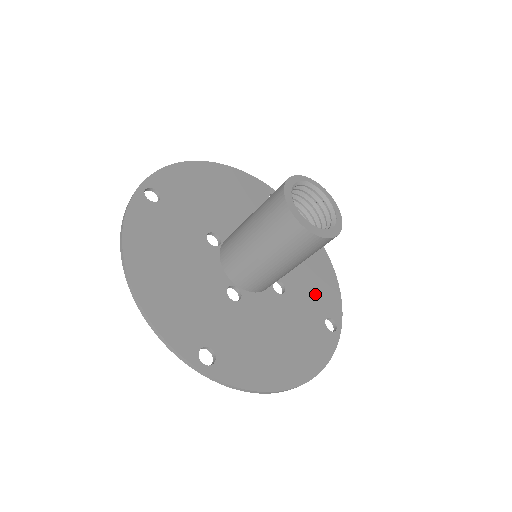
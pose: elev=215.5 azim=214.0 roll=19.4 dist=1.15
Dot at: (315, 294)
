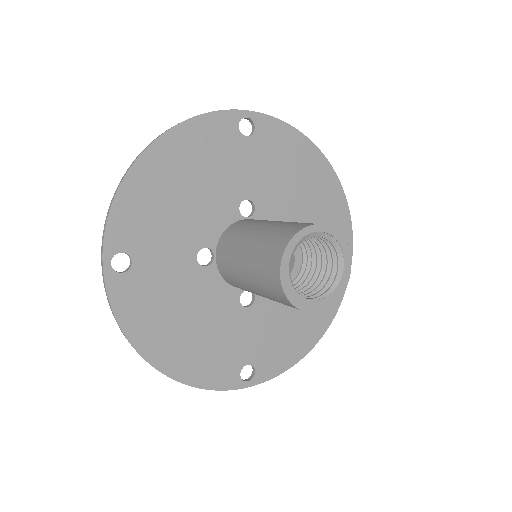
Dot at: occluded
